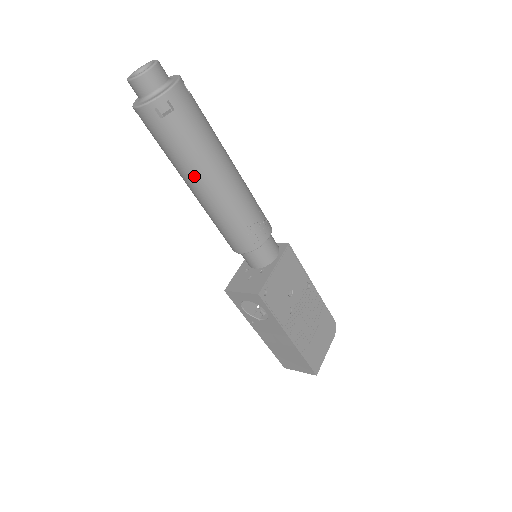
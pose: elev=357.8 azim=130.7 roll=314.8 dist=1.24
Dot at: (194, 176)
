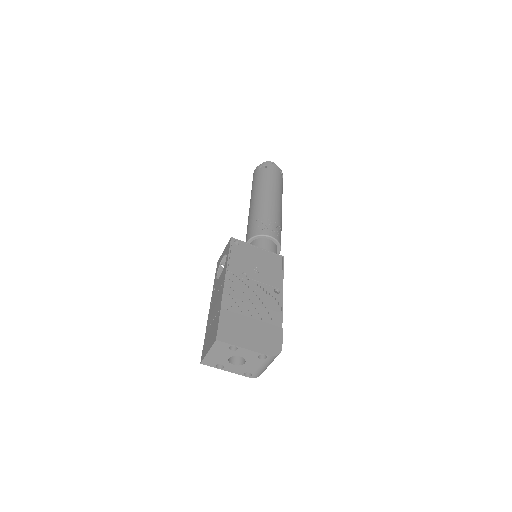
Dot at: (254, 194)
